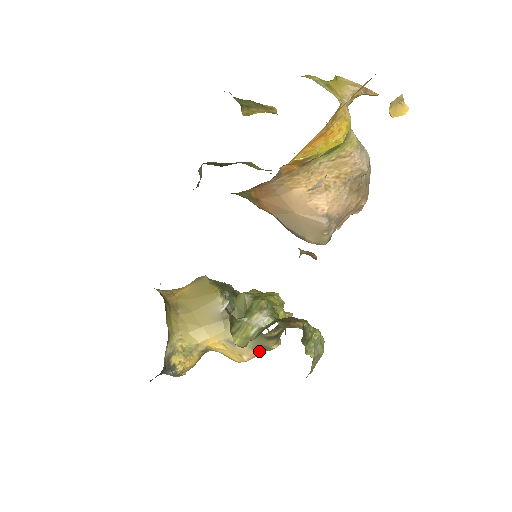
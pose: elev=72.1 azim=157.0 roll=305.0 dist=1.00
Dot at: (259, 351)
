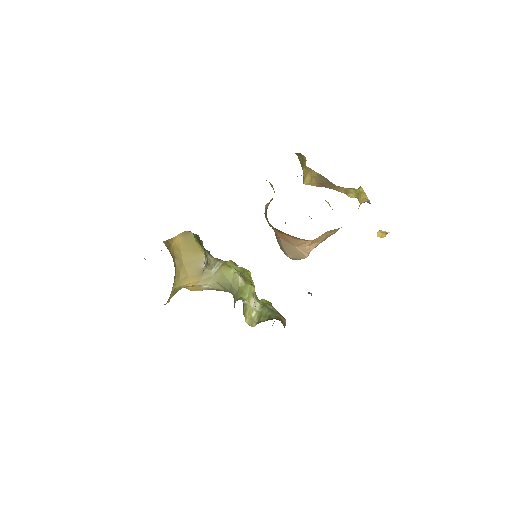
Dot at: occluded
